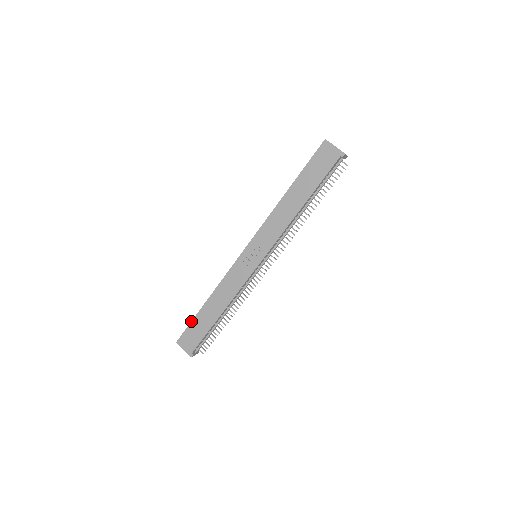
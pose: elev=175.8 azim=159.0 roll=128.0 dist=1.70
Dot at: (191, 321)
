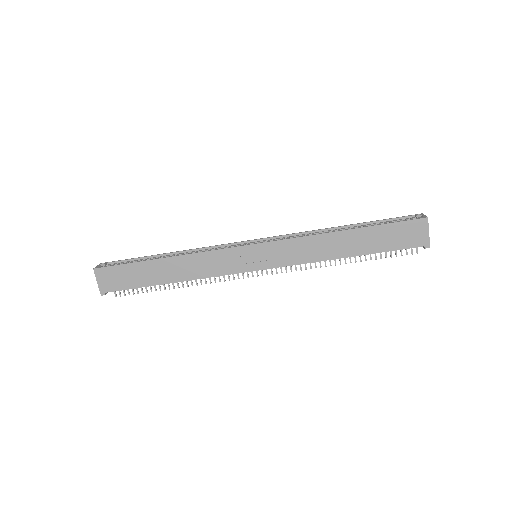
Dot at: (130, 262)
